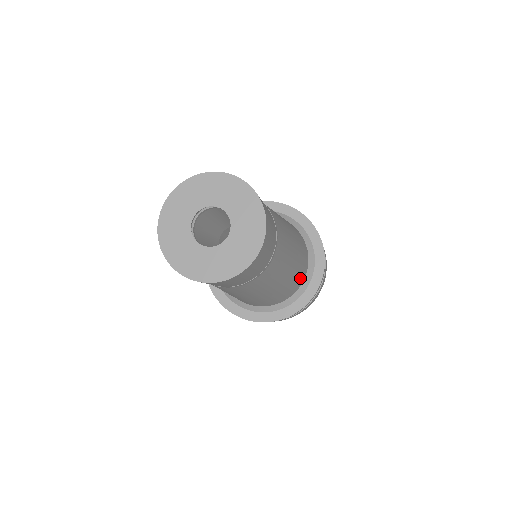
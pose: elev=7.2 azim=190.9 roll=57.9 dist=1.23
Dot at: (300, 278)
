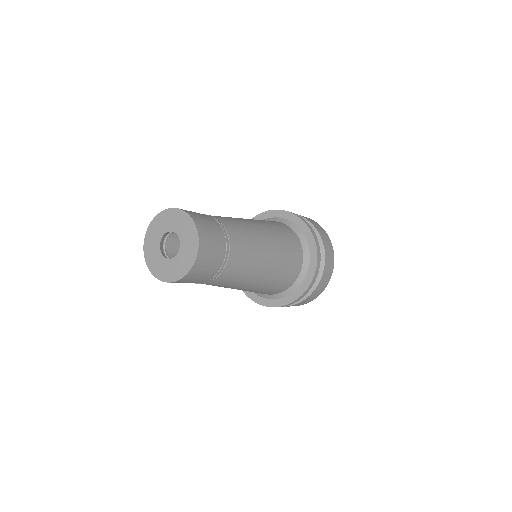
Dot at: (293, 243)
